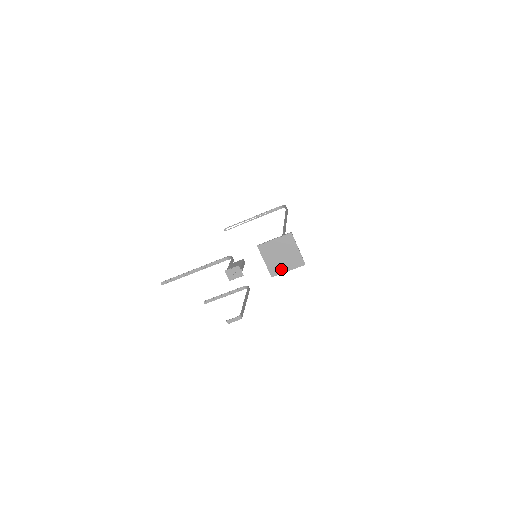
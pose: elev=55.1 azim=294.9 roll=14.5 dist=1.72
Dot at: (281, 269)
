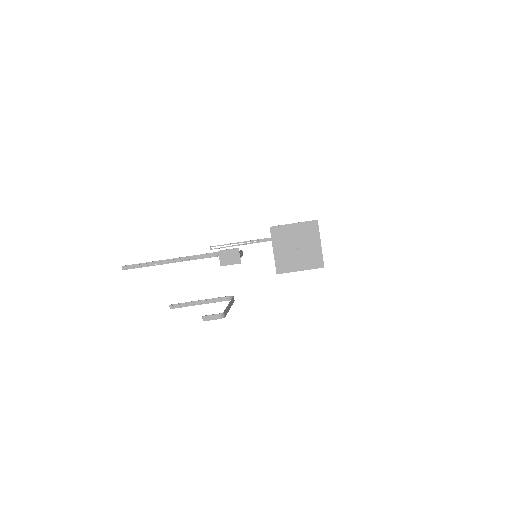
Dot at: (292, 266)
